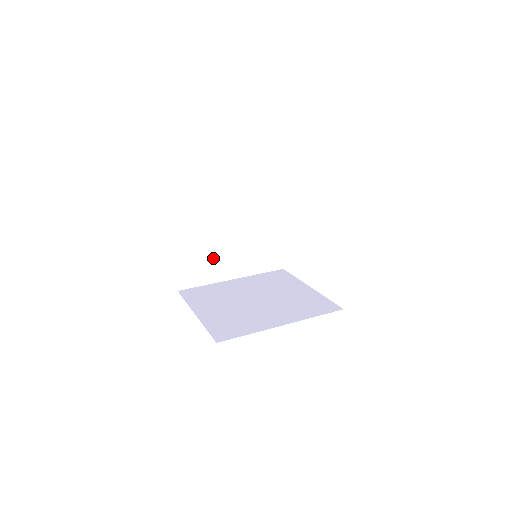
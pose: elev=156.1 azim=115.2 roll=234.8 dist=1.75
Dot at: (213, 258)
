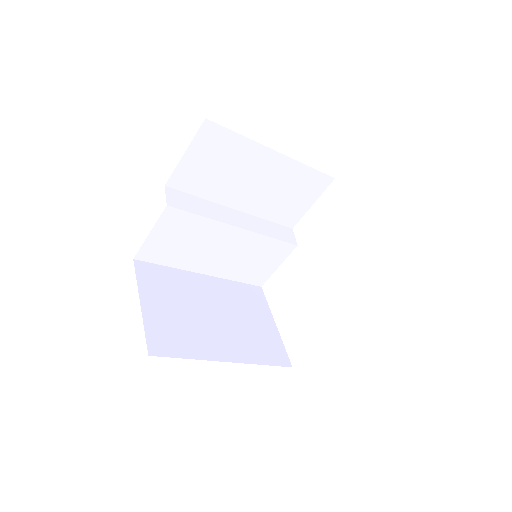
Dot at: (194, 325)
